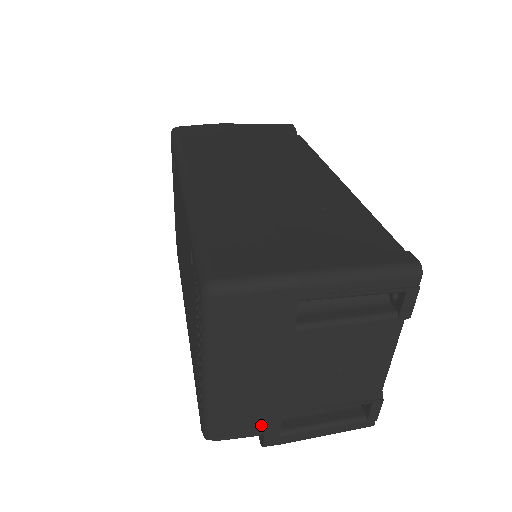
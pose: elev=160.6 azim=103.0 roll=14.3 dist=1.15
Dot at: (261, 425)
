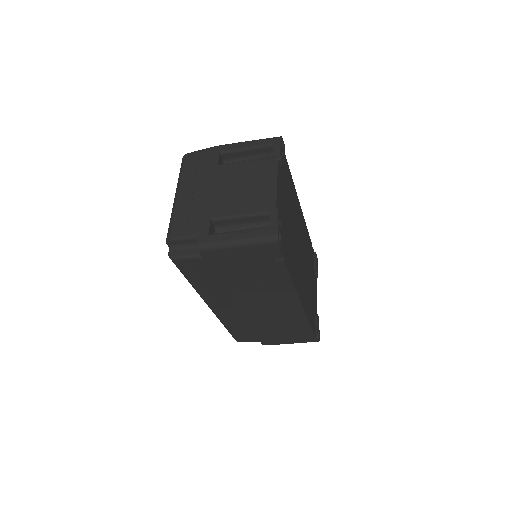
Dot at: (197, 225)
